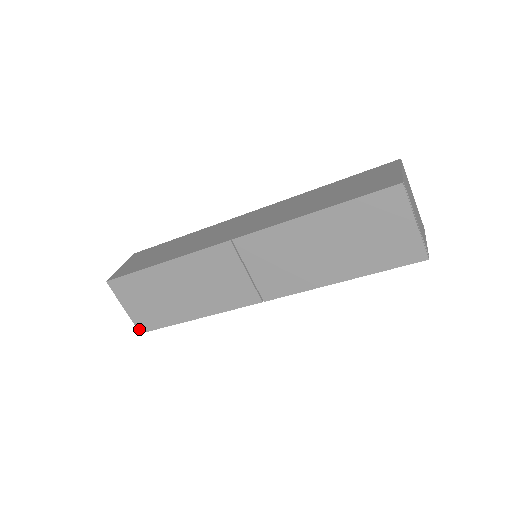
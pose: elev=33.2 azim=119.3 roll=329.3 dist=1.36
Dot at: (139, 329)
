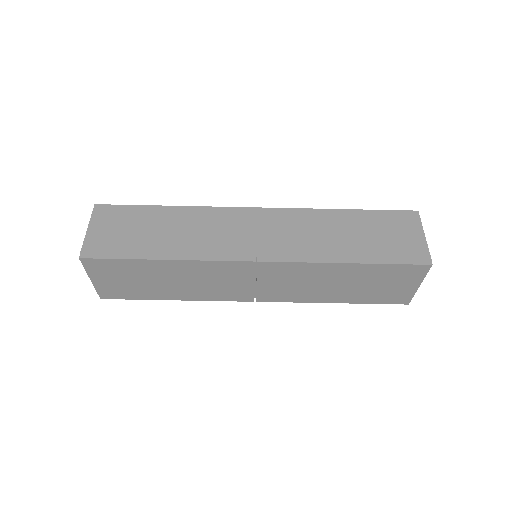
Dot at: (101, 296)
